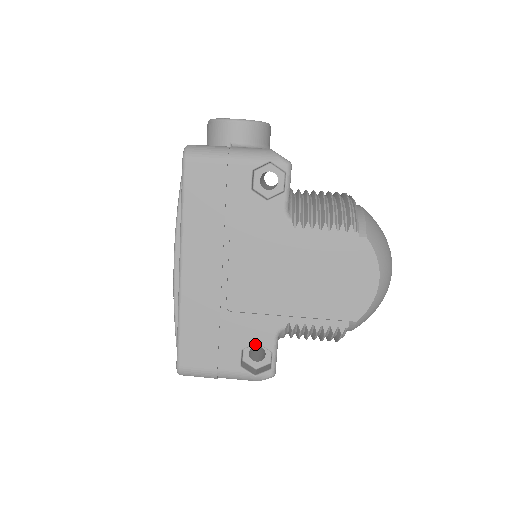
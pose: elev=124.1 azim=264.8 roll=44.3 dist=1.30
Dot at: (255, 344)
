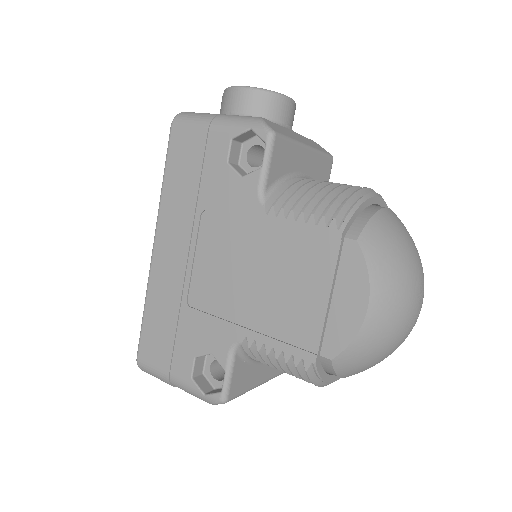
Dot at: occluded
